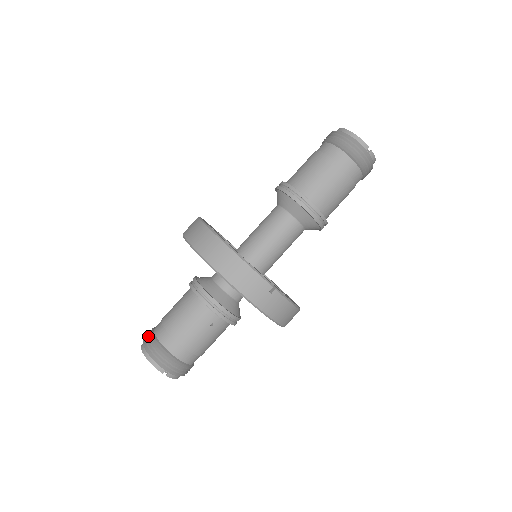
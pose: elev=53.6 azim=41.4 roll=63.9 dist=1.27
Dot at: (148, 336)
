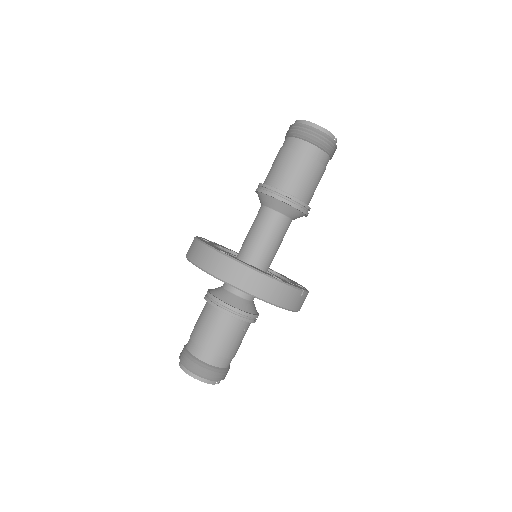
Dot at: (189, 361)
